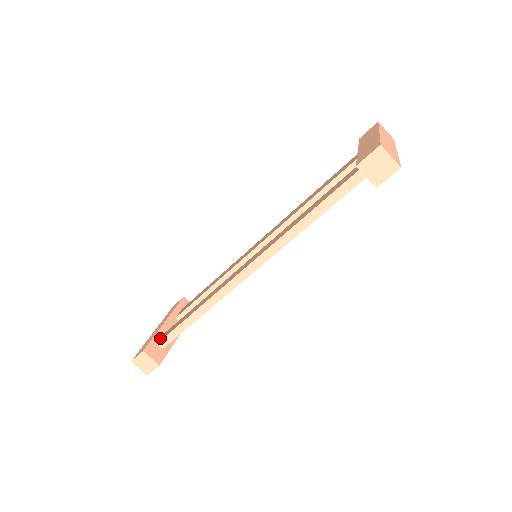
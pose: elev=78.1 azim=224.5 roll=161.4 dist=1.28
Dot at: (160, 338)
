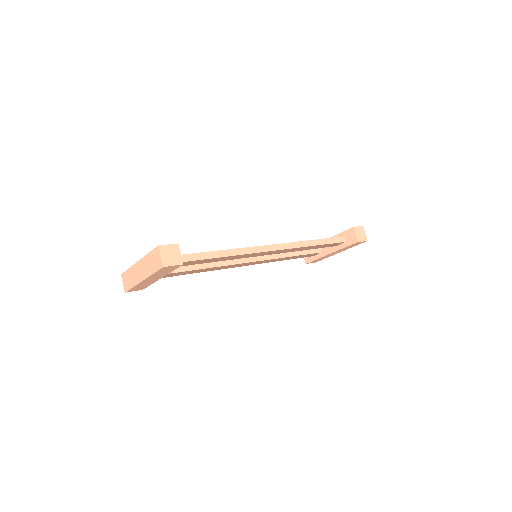
Dot at: occluded
